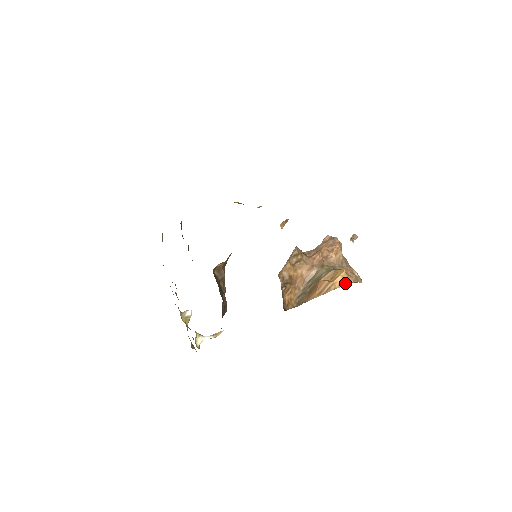
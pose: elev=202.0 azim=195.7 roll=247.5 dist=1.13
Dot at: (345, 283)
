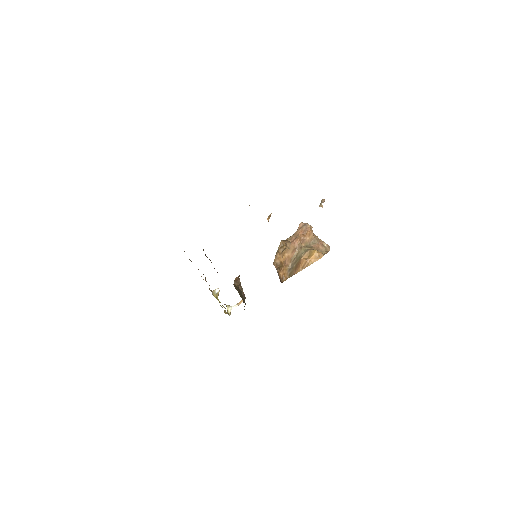
Dot at: (318, 259)
